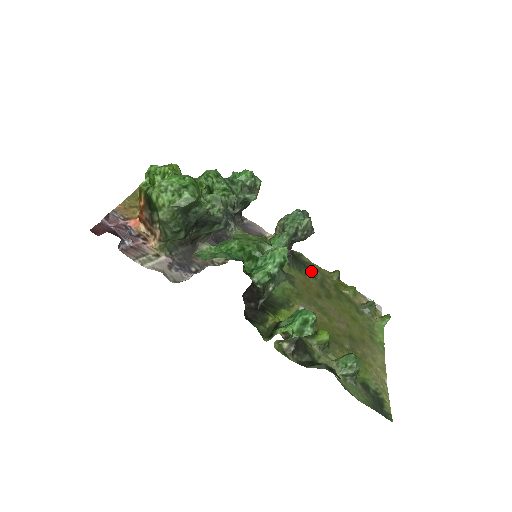
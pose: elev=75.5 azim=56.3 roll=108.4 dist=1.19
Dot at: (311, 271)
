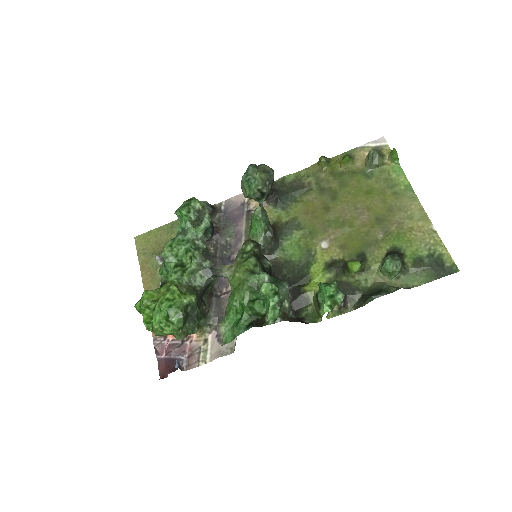
Dot at: (303, 187)
